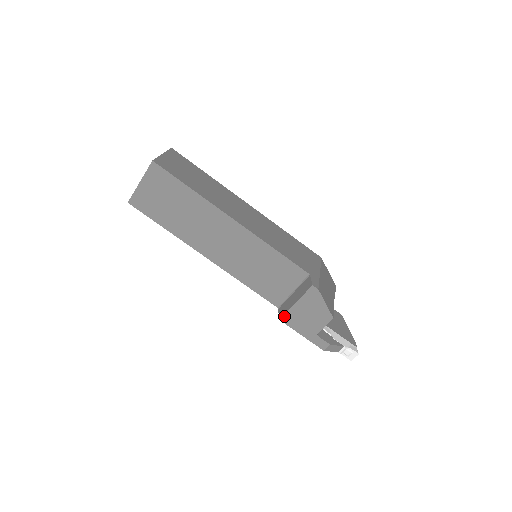
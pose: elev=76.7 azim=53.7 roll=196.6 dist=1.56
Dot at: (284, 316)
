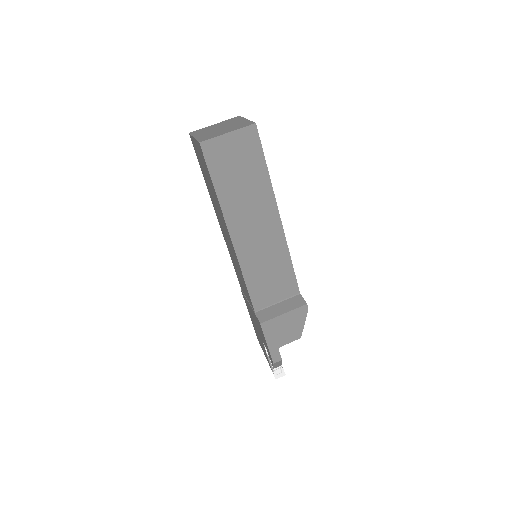
Dot at: (266, 322)
